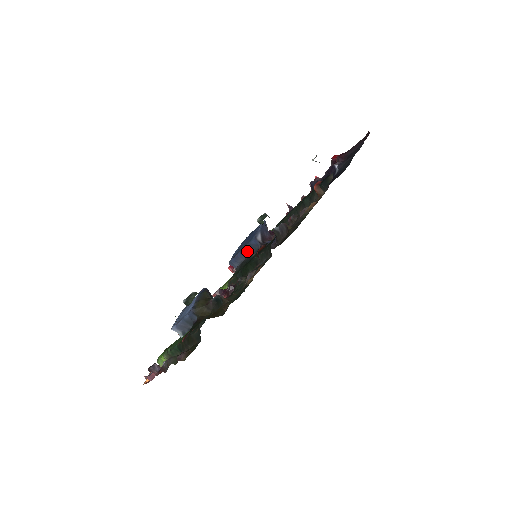
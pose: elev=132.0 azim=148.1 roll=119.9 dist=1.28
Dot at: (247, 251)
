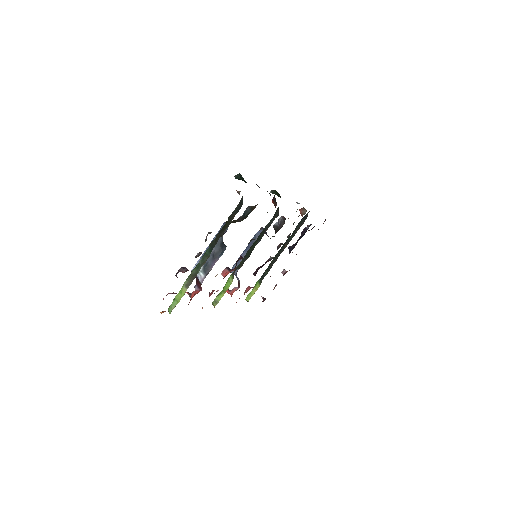
Dot at: (251, 245)
